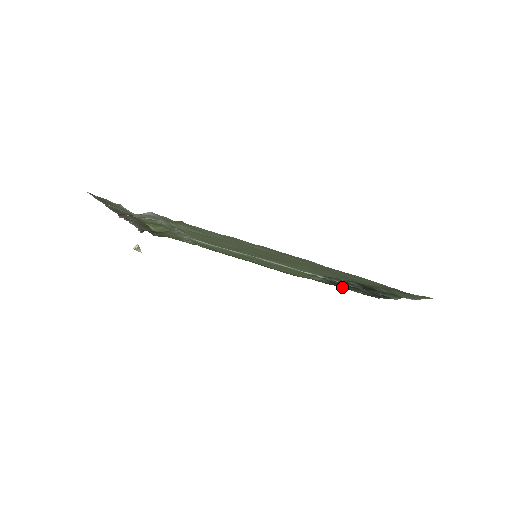
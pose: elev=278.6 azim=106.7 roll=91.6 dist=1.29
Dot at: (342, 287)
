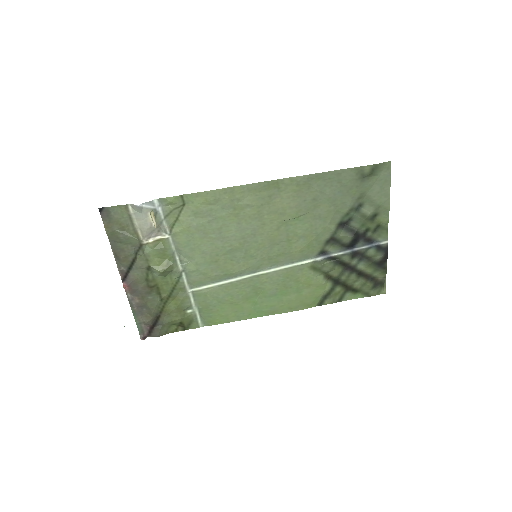
Dot at: (348, 293)
